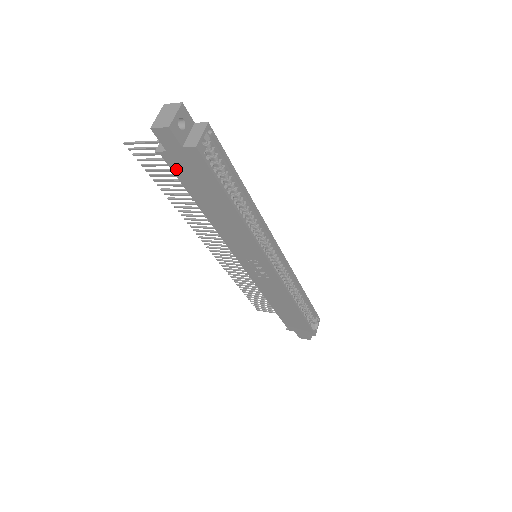
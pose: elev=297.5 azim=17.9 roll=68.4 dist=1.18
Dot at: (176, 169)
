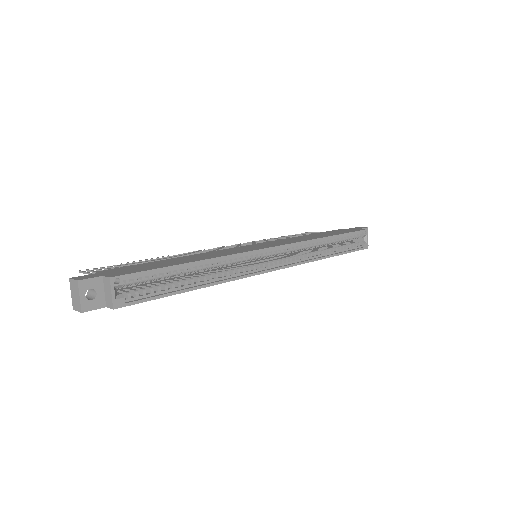
Dot at: occluded
